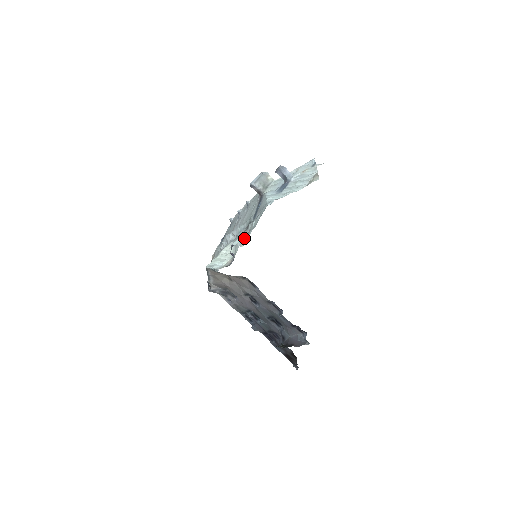
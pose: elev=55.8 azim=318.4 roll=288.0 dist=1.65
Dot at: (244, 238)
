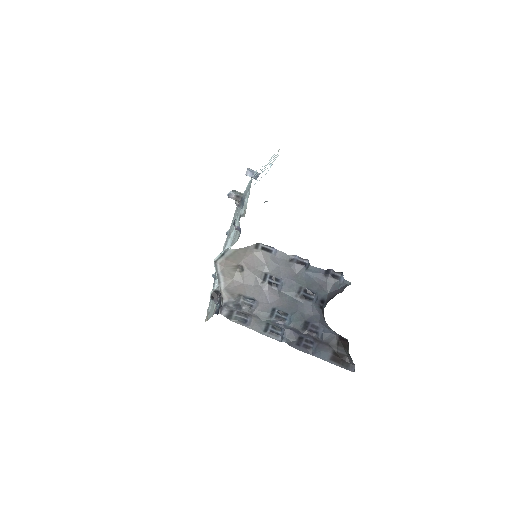
Dot at: occluded
